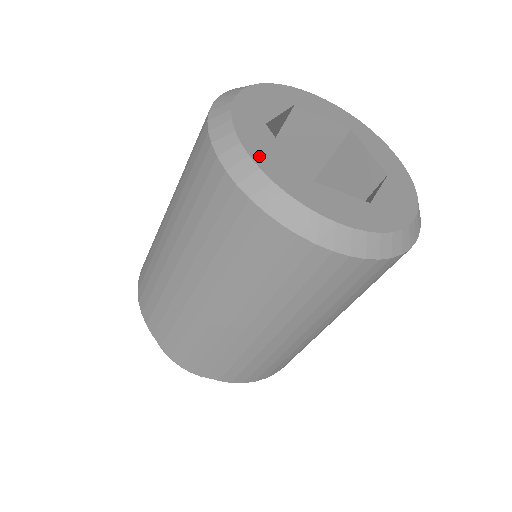
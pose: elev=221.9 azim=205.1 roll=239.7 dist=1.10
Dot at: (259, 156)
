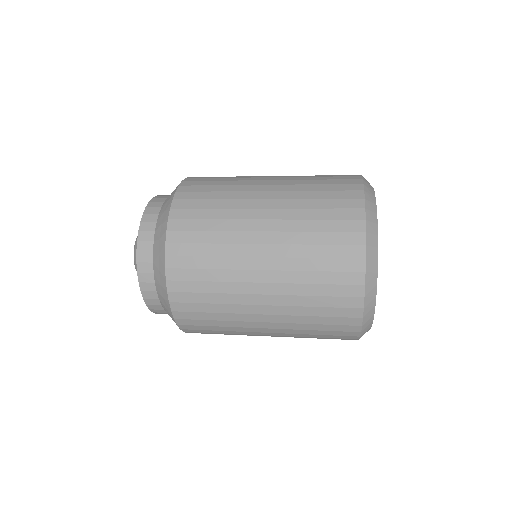
Dot at: occluded
